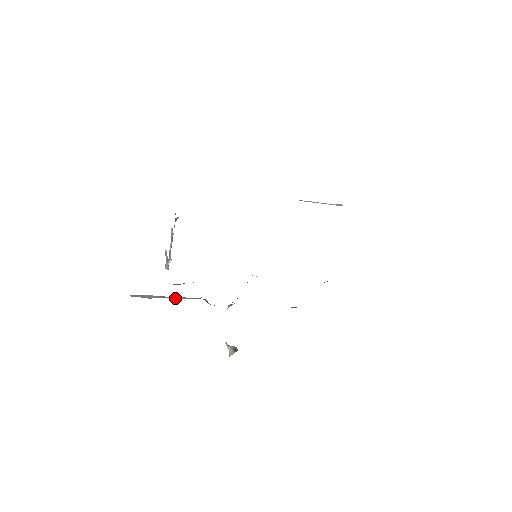
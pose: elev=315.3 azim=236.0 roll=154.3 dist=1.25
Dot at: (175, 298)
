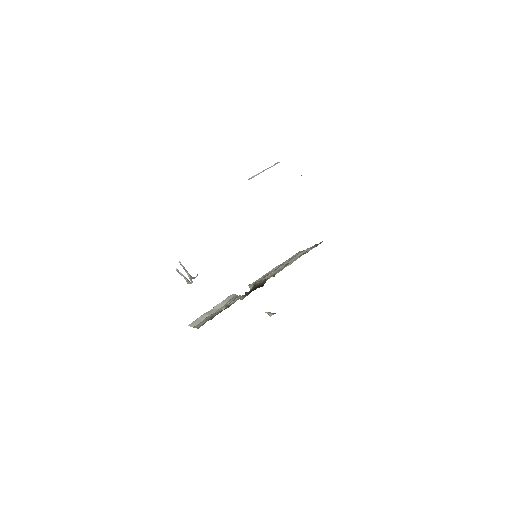
Dot at: (217, 308)
